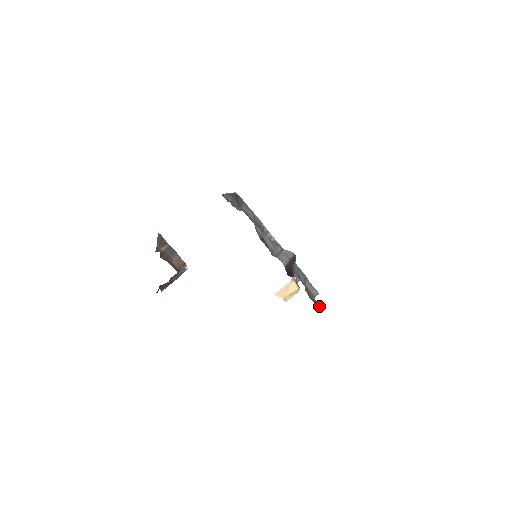
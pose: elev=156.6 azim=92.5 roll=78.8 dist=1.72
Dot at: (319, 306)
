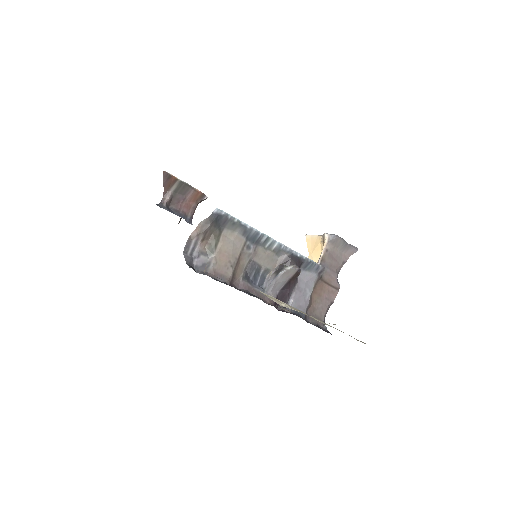
Dot at: (334, 295)
